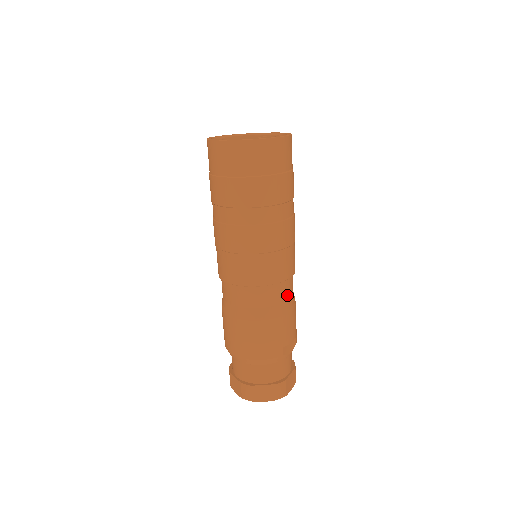
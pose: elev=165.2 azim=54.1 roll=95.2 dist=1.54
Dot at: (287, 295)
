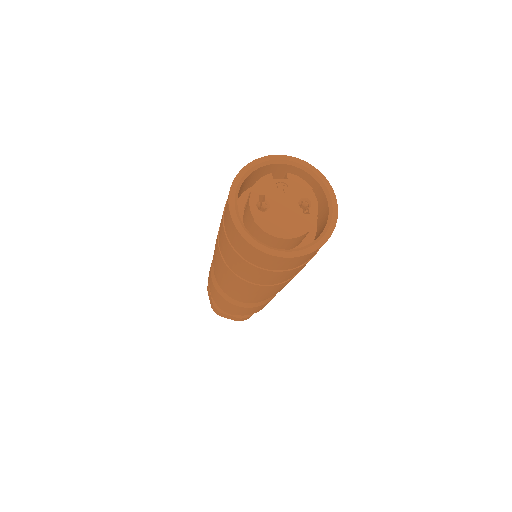
Dot at: occluded
